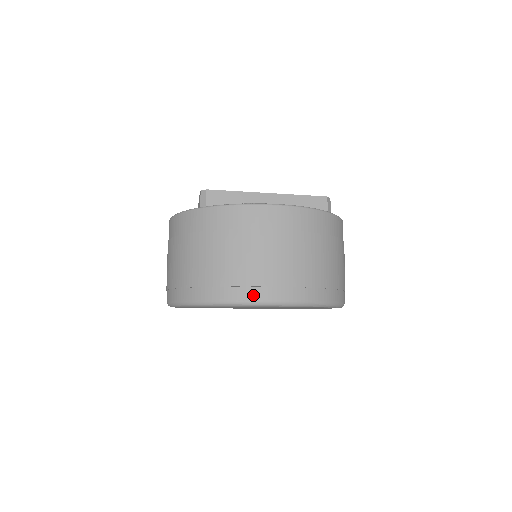
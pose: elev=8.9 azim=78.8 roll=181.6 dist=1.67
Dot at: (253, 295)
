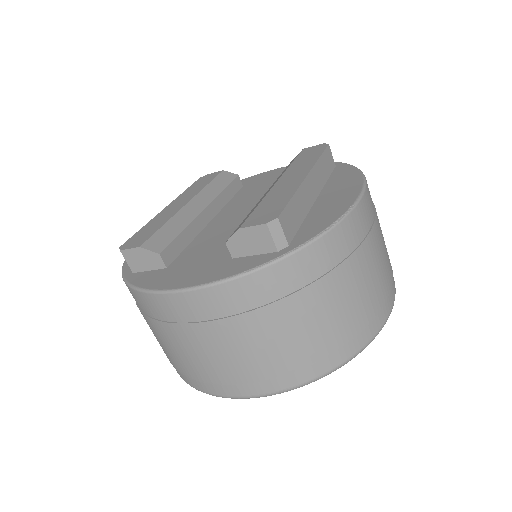
Dot at: (386, 312)
